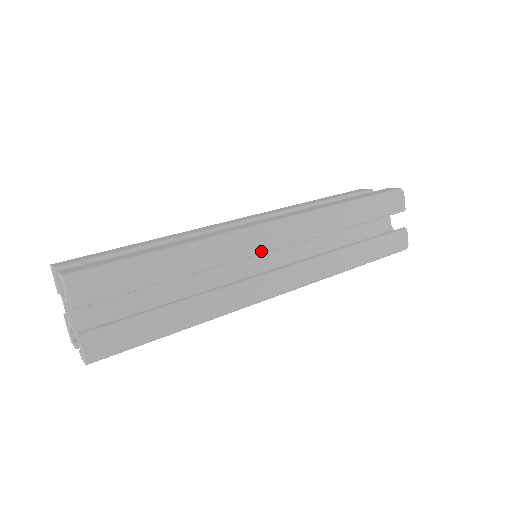
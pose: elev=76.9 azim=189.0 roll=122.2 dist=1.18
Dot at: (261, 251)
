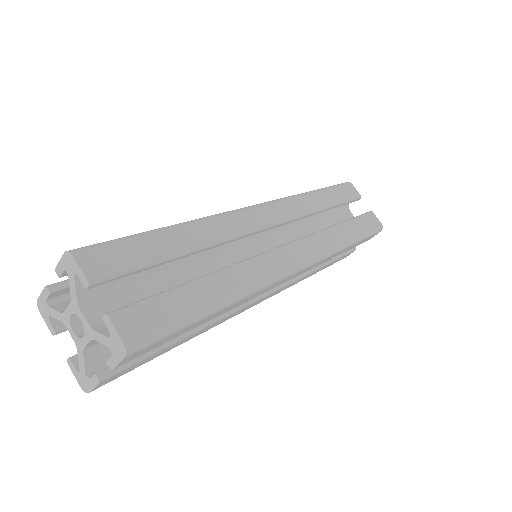
Dot at: occluded
